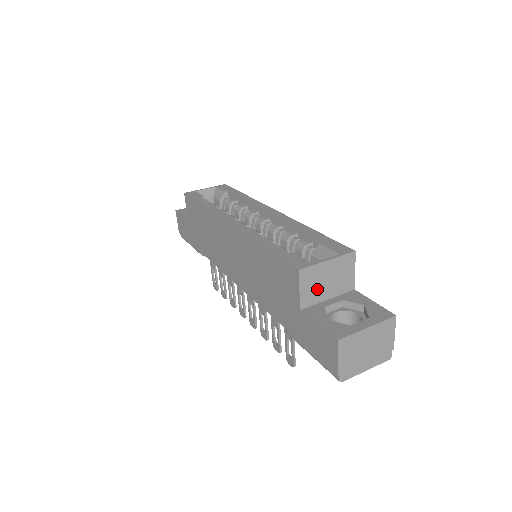
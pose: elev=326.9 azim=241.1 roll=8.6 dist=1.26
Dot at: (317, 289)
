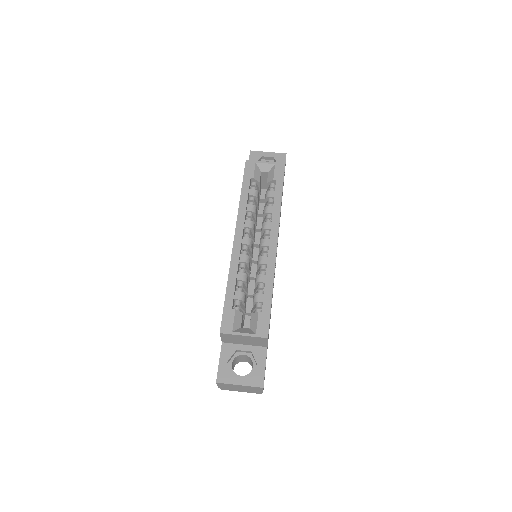
Dot at: (235, 340)
